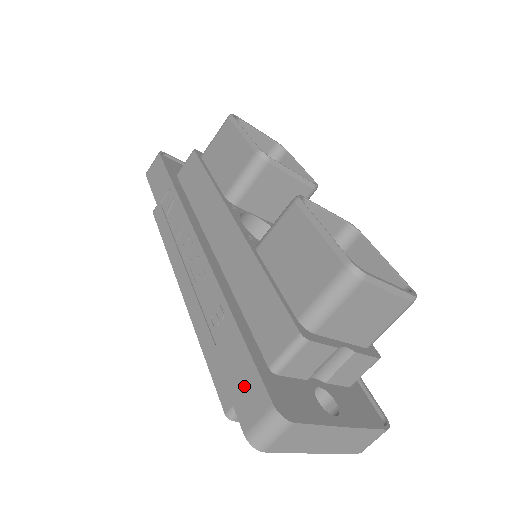
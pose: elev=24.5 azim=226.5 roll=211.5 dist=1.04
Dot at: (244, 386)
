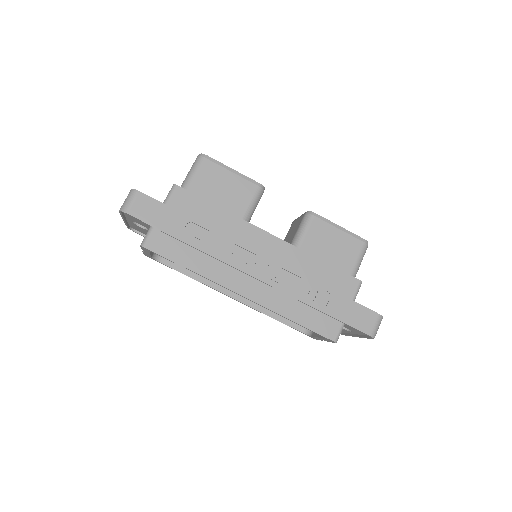
Dot at: (357, 316)
